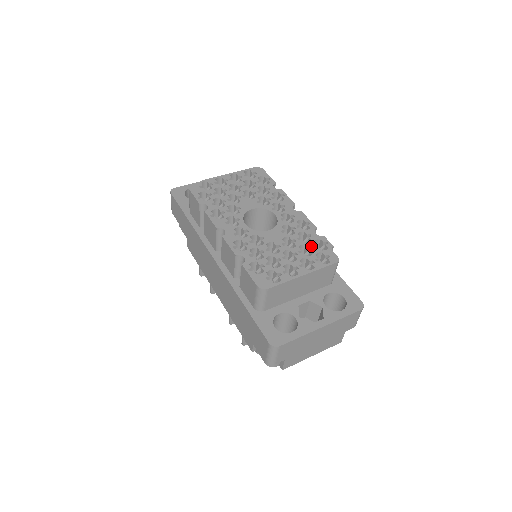
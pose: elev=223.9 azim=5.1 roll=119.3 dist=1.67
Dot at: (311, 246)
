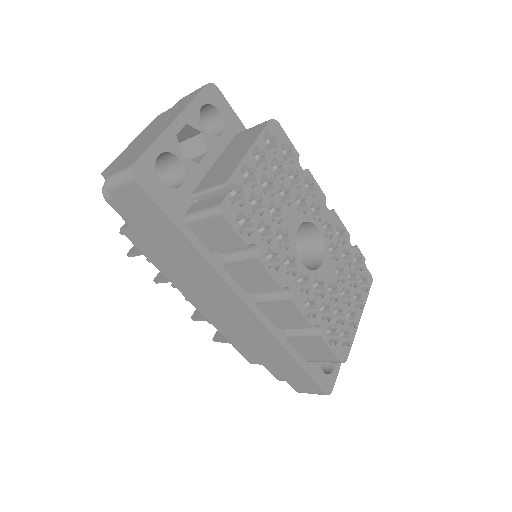
Dot at: (354, 270)
